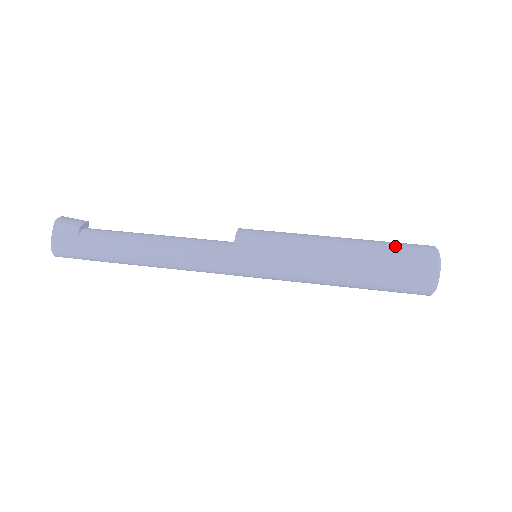
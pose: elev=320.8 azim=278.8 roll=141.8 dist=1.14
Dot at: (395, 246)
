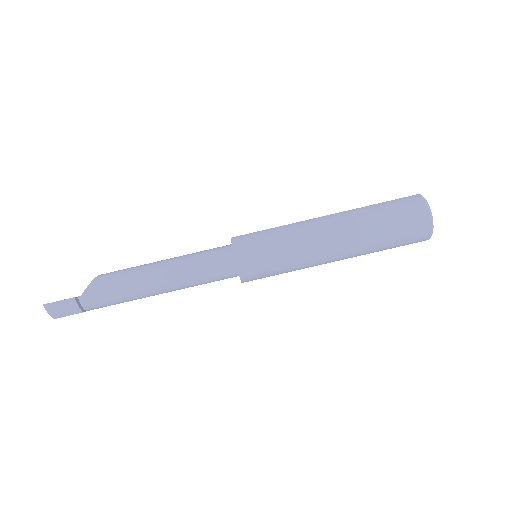
Dot at: (393, 243)
